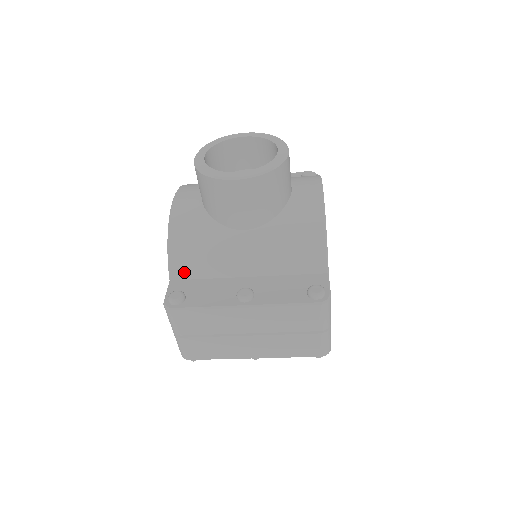
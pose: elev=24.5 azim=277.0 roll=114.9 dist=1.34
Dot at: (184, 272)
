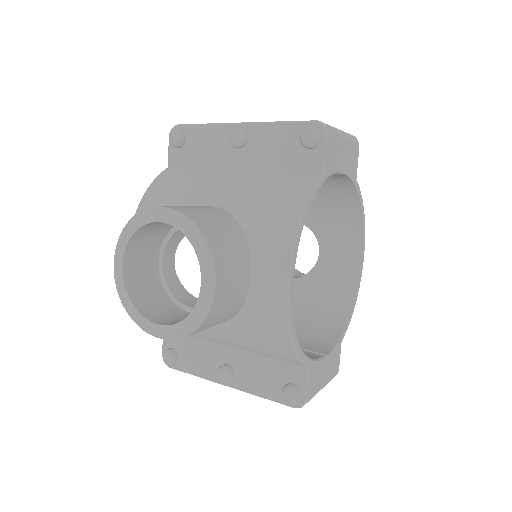
Dot at: occluded
